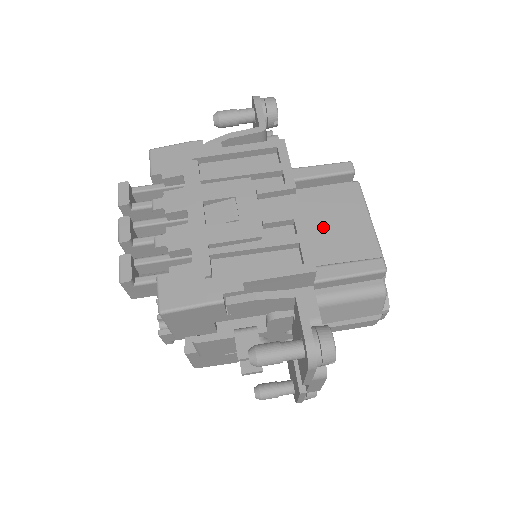
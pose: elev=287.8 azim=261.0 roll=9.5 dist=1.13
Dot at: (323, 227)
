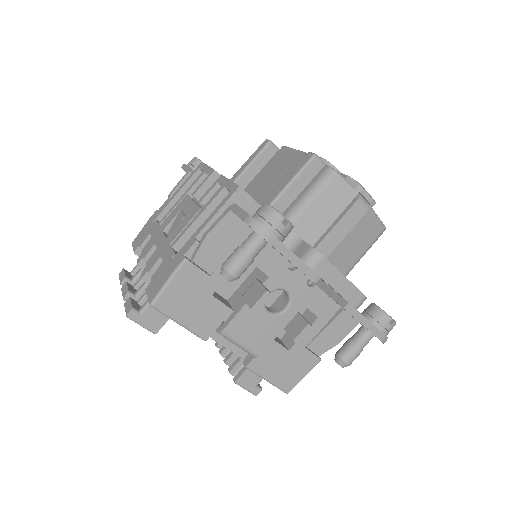
Dot at: (270, 185)
